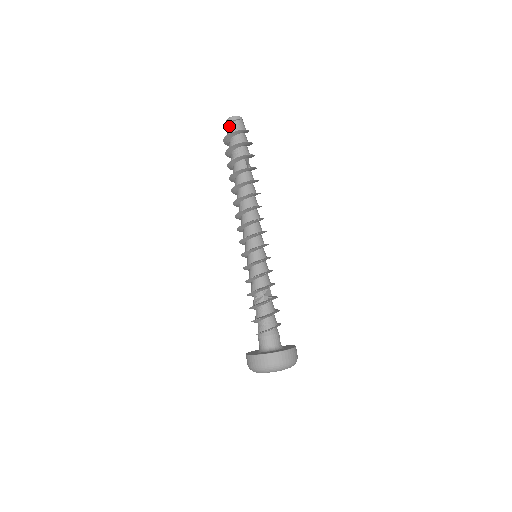
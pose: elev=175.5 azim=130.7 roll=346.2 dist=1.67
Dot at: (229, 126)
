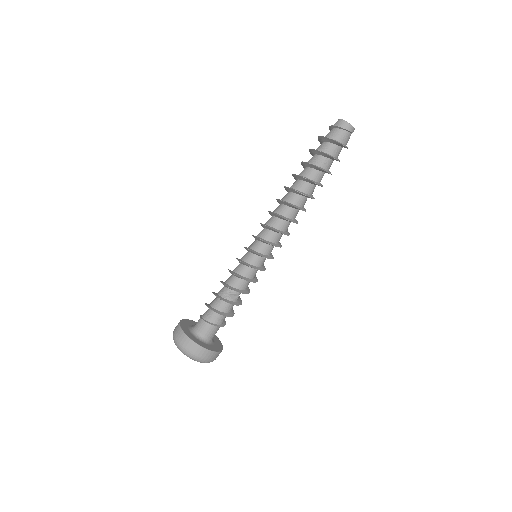
Dot at: (343, 131)
